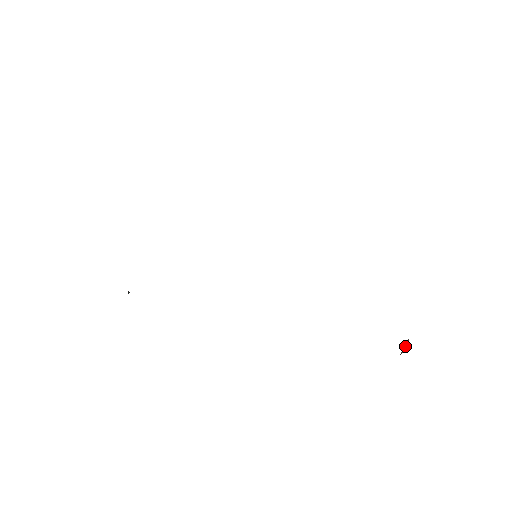
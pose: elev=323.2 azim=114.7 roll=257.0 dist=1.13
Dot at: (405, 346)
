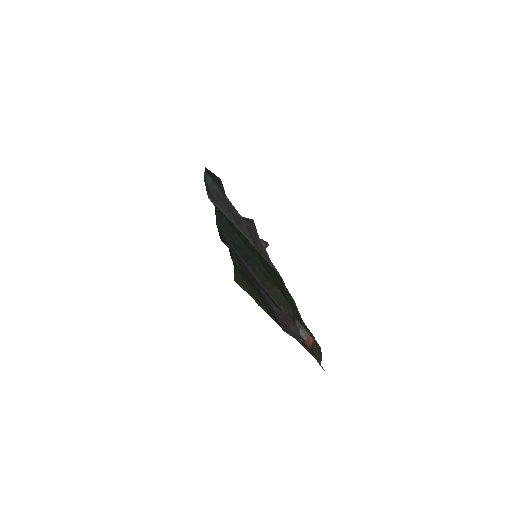
Dot at: (309, 344)
